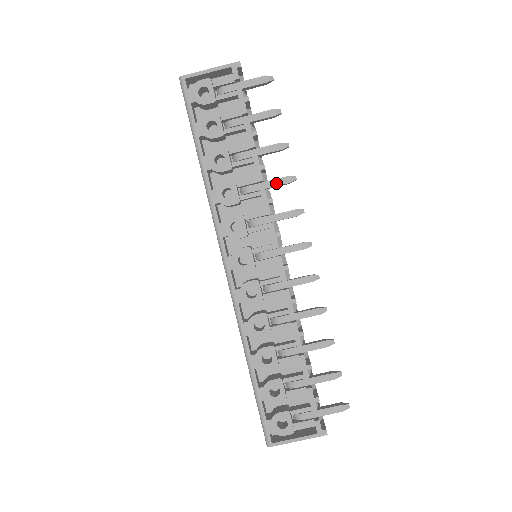
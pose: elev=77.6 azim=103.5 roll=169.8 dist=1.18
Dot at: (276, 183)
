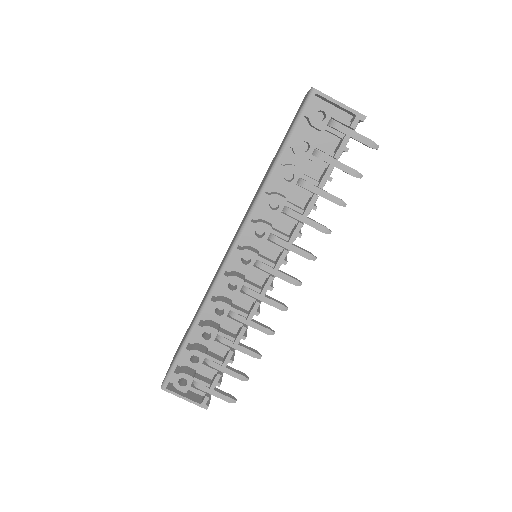
Dot at: (314, 225)
